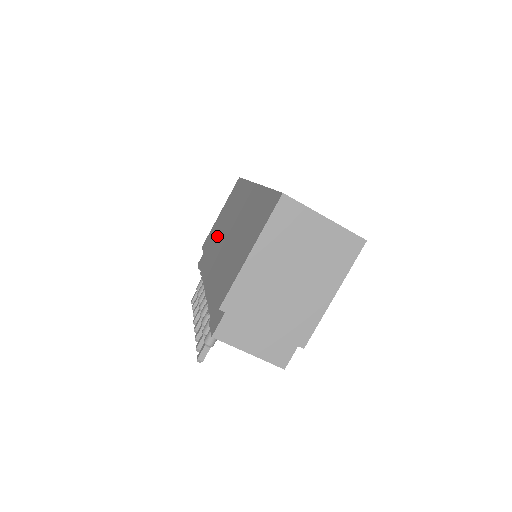
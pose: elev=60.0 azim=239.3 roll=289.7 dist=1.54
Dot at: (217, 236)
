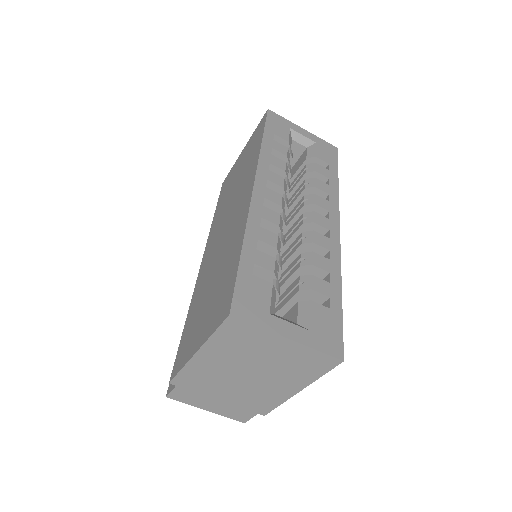
Dot at: (223, 205)
